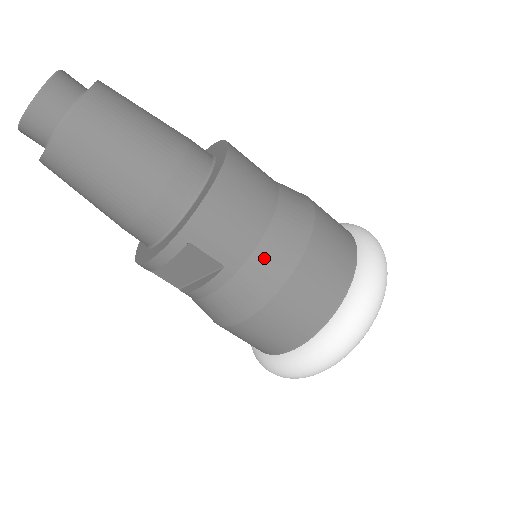
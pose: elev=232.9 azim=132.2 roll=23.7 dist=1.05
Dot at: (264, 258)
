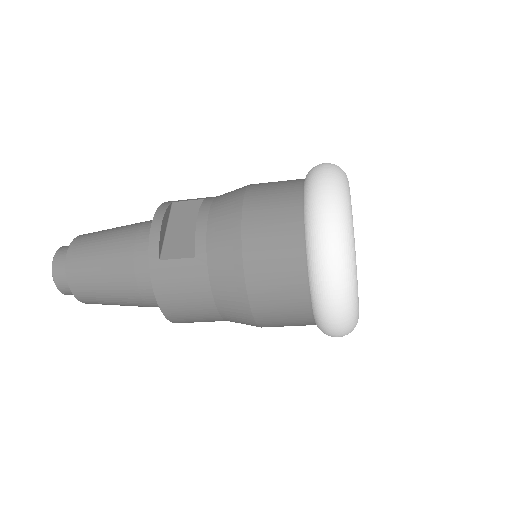
Dot at: occluded
